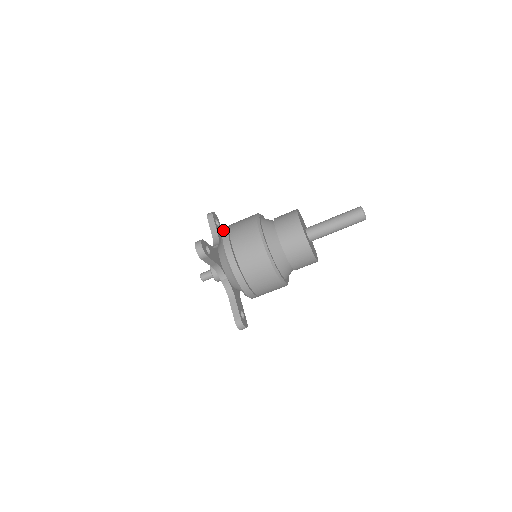
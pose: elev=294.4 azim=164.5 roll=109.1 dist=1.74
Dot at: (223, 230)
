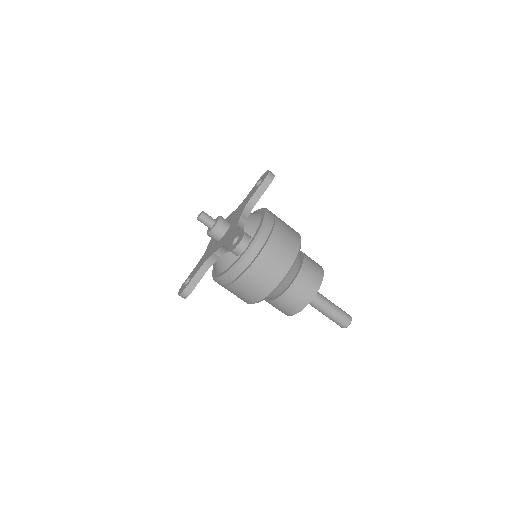
Dot at: (267, 225)
